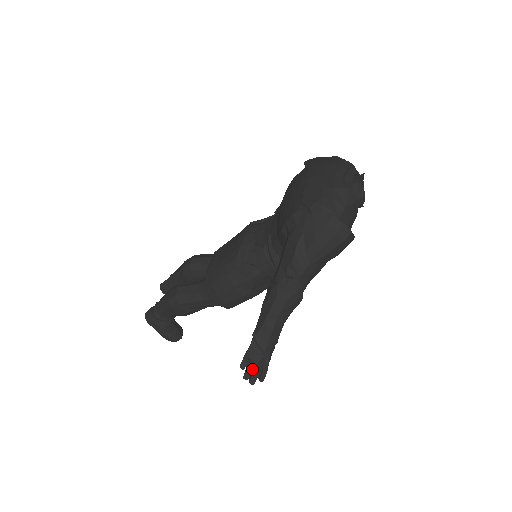
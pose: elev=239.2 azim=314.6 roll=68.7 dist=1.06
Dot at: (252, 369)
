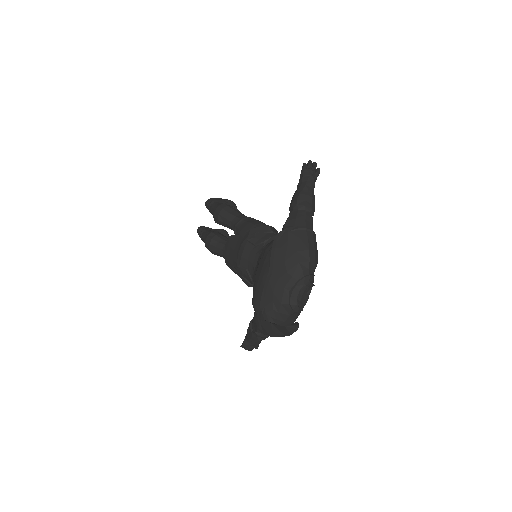
Dot at: (248, 349)
